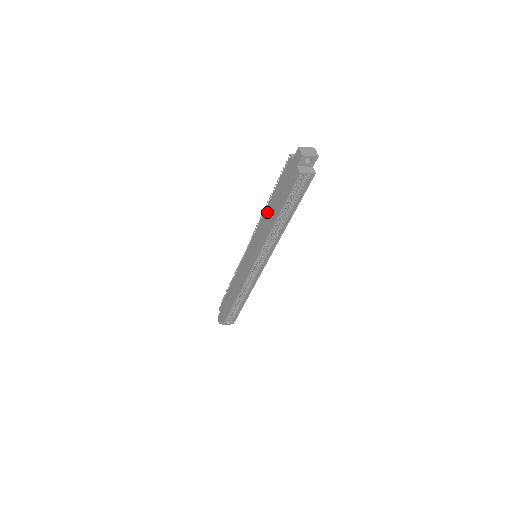
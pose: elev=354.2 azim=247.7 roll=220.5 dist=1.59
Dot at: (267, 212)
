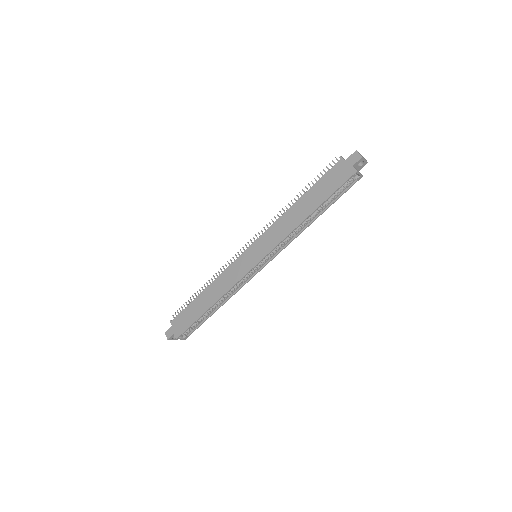
Dot at: (294, 209)
